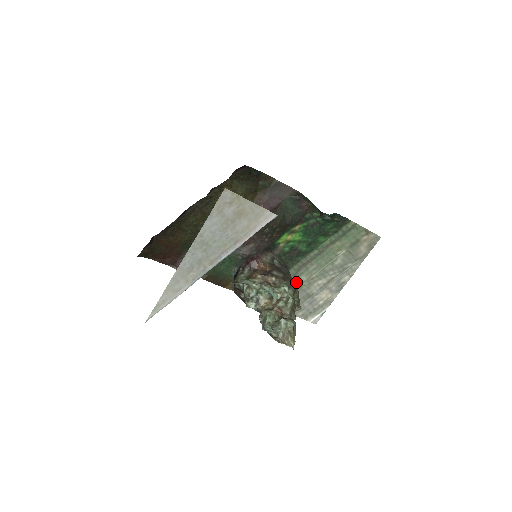
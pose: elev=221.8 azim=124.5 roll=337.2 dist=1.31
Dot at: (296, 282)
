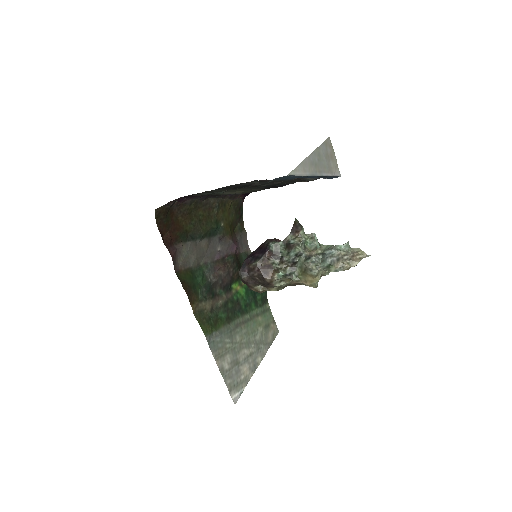
Dot at: (233, 339)
